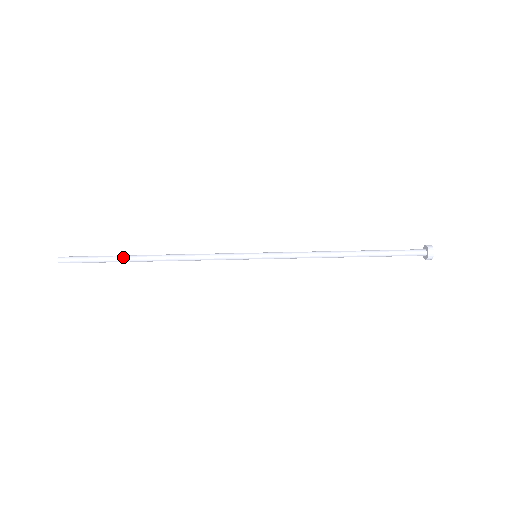
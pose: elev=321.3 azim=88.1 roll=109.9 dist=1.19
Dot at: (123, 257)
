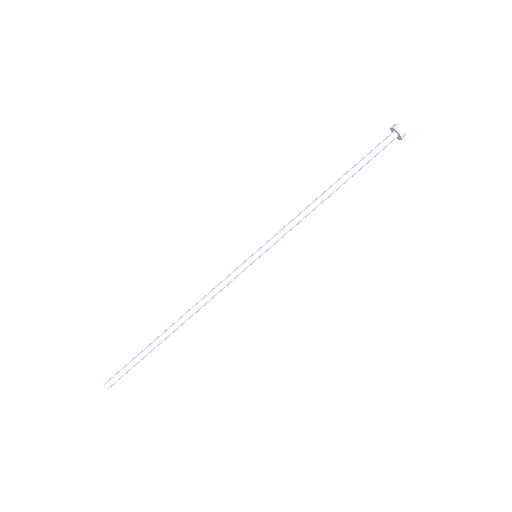
Dot at: (155, 347)
